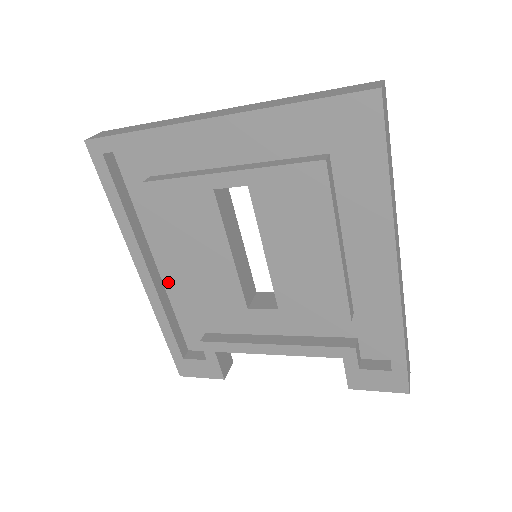
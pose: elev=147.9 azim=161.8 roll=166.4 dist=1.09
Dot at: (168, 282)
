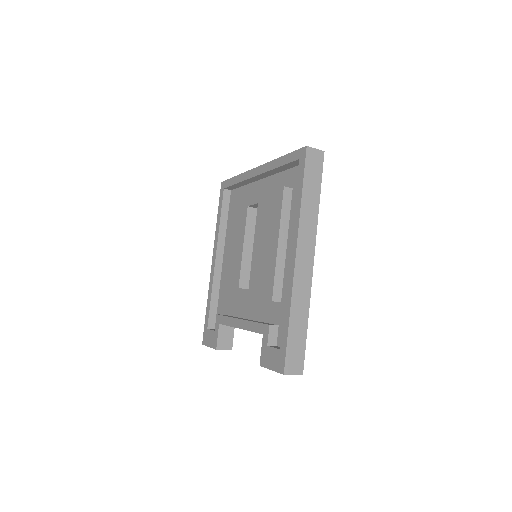
Dot at: occluded
